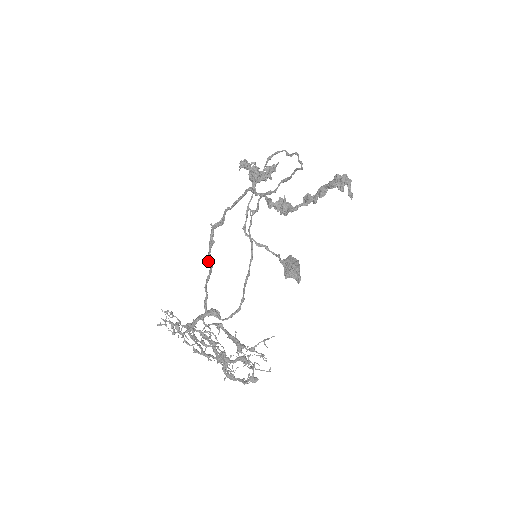
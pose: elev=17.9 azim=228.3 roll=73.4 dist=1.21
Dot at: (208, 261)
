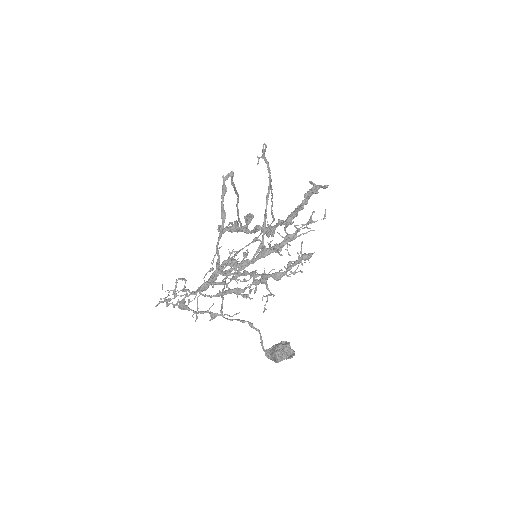
Dot at: (221, 210)
